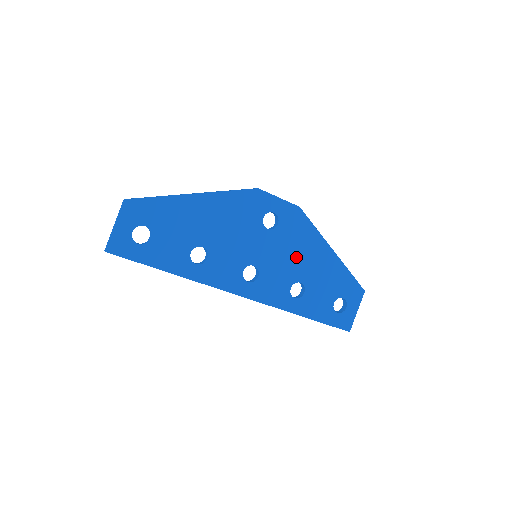
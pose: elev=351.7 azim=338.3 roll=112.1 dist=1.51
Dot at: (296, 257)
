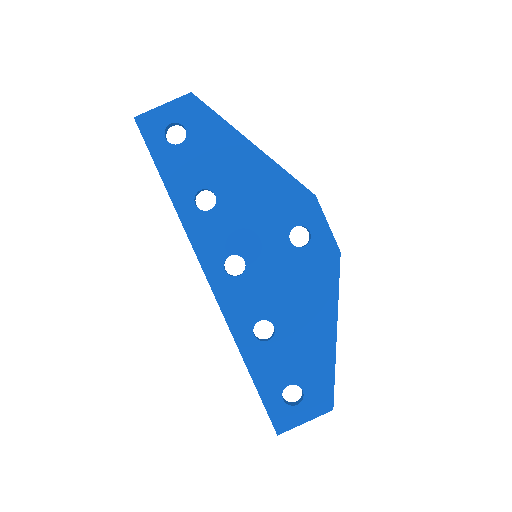
Dot at: (293, 296)
